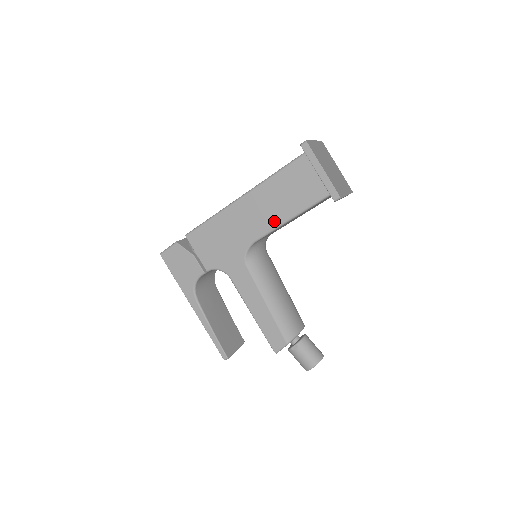
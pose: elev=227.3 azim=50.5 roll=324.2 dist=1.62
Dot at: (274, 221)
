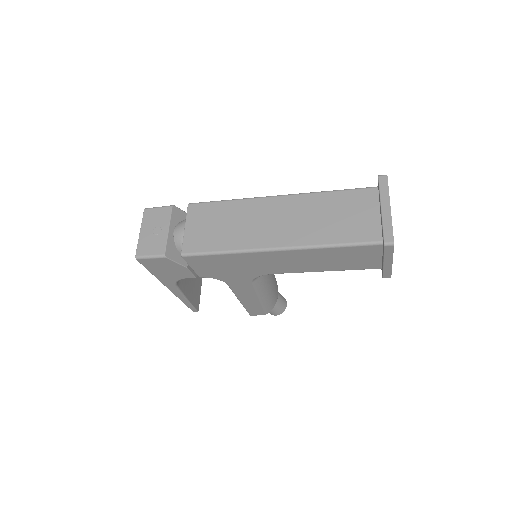
Dot at: (305, 270)
